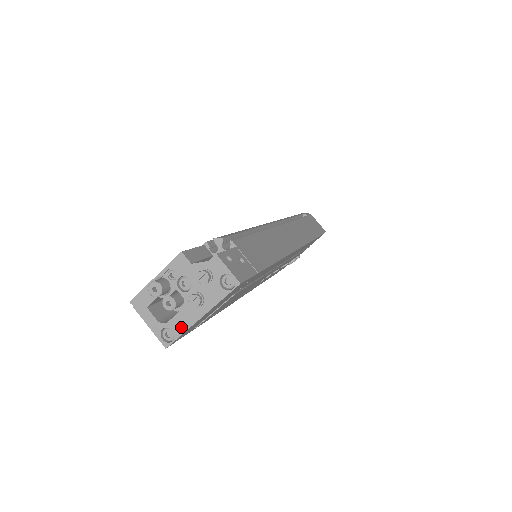
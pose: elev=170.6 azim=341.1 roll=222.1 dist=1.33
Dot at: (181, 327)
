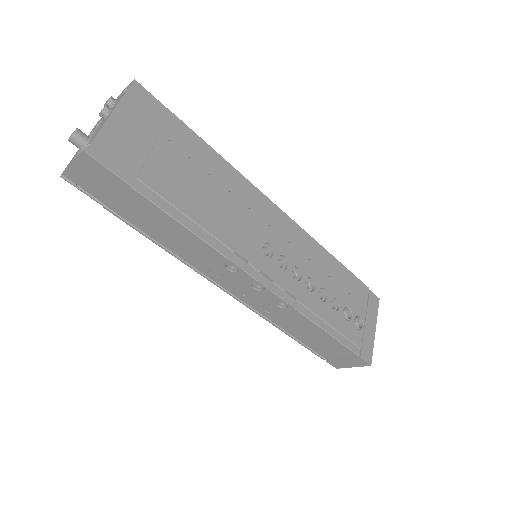
Dot at: (97, 132)
